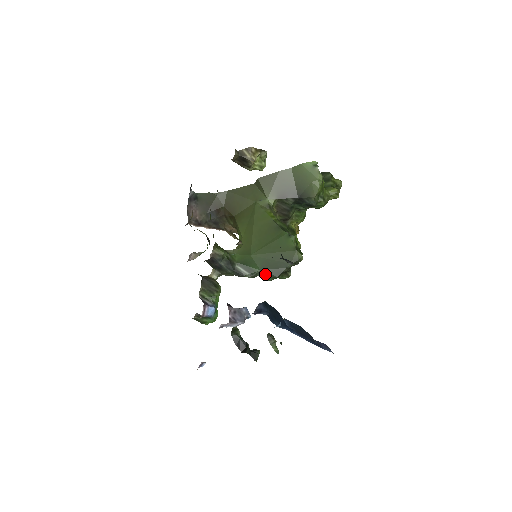
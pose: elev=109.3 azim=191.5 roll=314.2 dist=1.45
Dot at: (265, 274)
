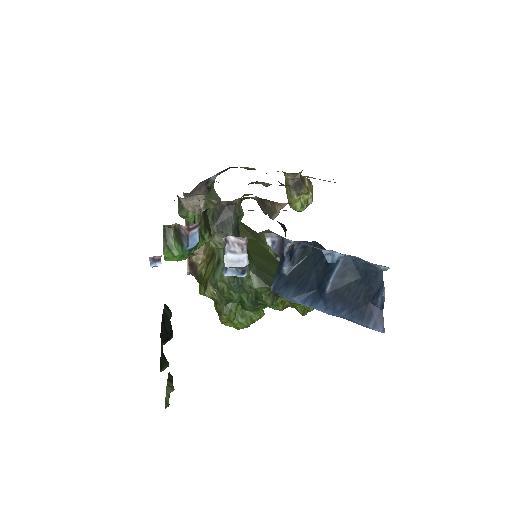
Dot at: (258, 274)
